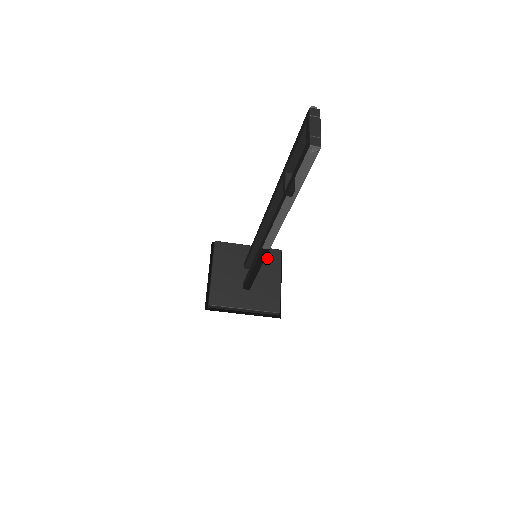
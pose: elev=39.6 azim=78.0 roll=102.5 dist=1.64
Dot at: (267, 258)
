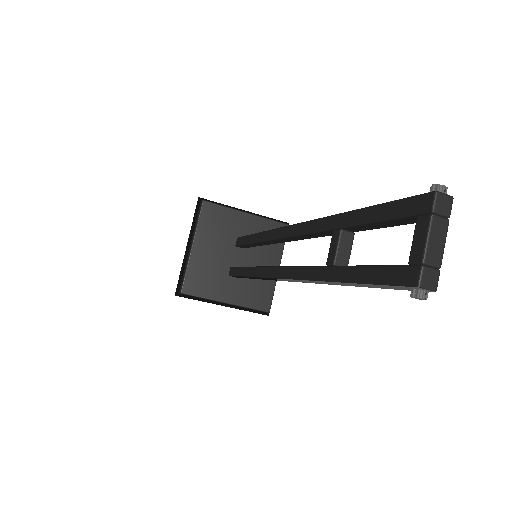
Dot at: occluded
